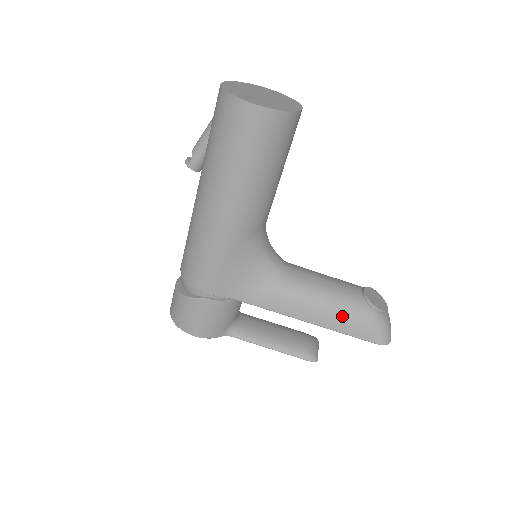
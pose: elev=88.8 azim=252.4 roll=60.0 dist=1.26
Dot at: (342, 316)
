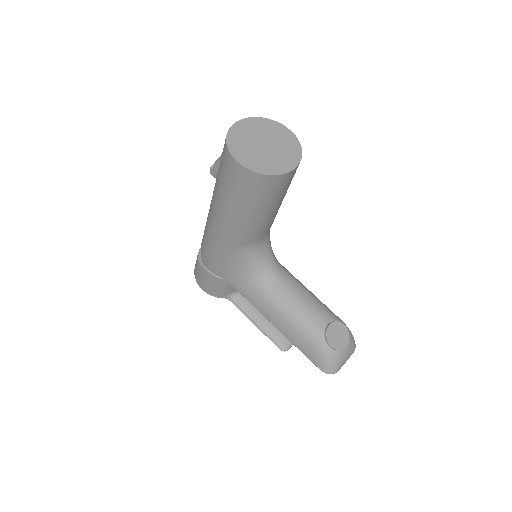
Dot at: (299, 336)
